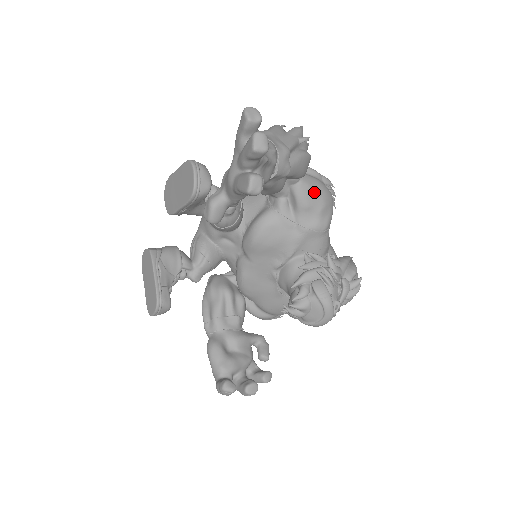
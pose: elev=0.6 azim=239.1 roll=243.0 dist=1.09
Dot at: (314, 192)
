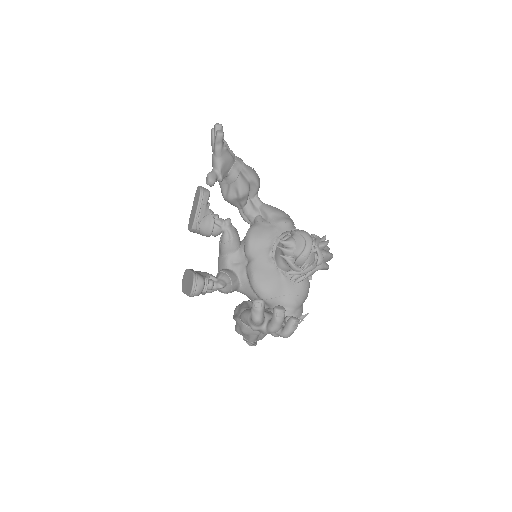
Dot at: (274, 208)
